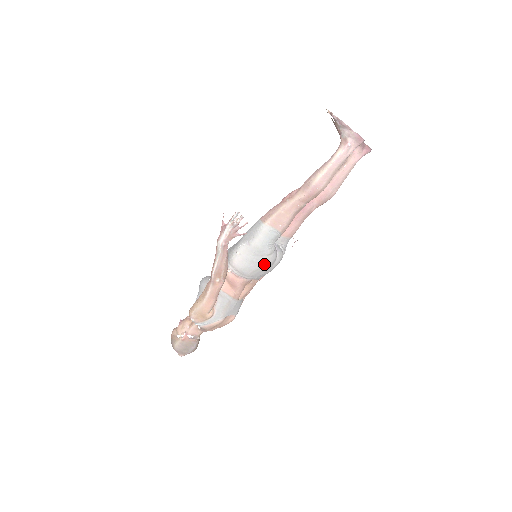
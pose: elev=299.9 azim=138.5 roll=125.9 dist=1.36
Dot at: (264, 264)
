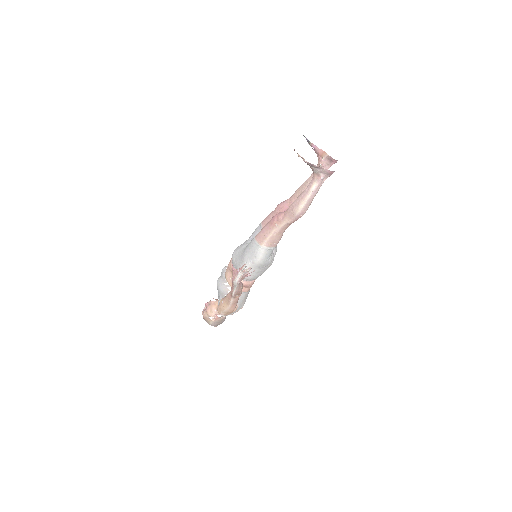
Dot at: occluded
